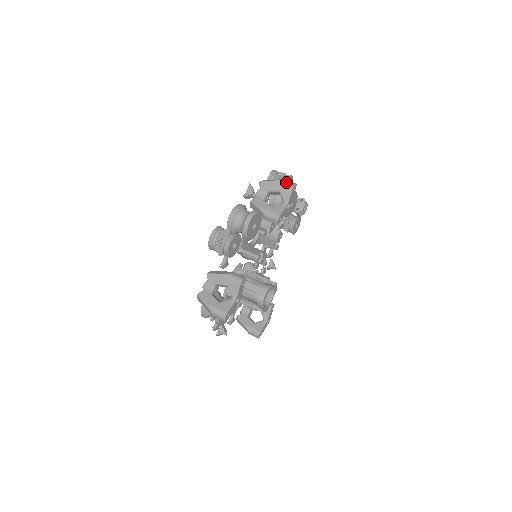
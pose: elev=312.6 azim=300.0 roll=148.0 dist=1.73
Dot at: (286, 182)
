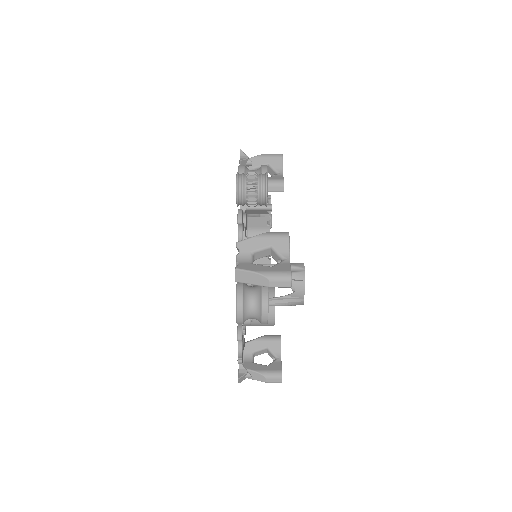
Dot at: occluded
